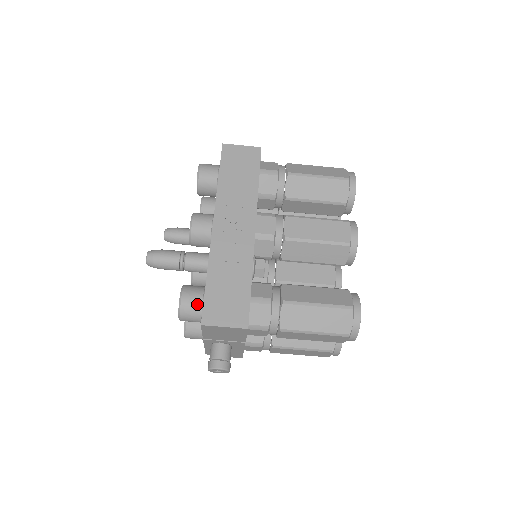
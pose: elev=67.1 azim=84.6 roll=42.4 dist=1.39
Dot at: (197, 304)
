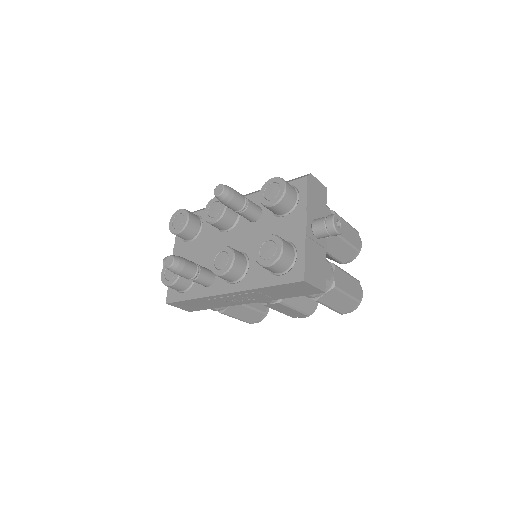
Dot at: occluded
